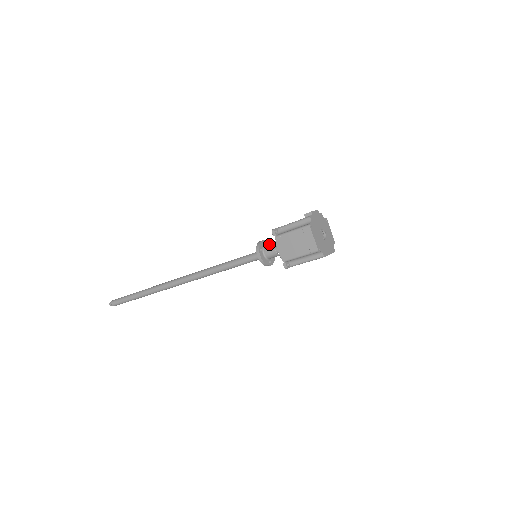
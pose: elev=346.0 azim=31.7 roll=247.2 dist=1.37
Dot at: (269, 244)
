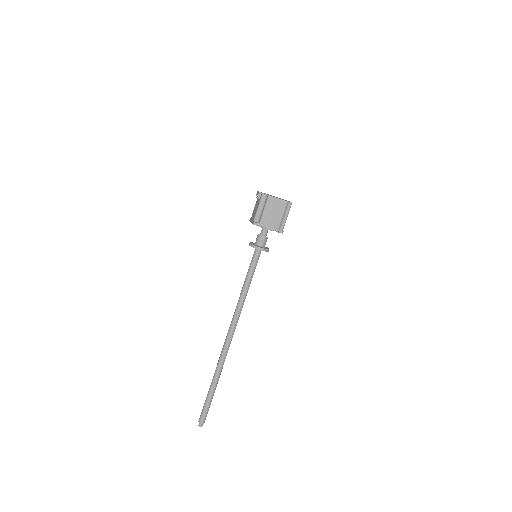
Dot at: (253, 243)
